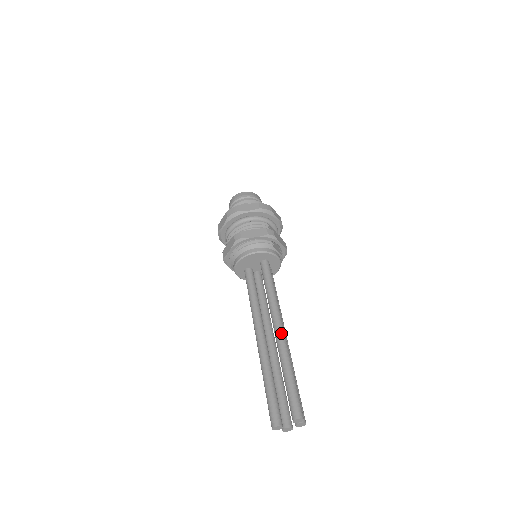
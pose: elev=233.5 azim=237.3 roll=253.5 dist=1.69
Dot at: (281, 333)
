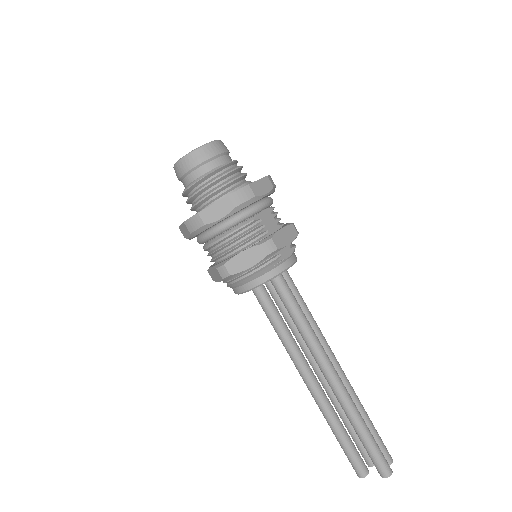
Dot at: (336, 384)
